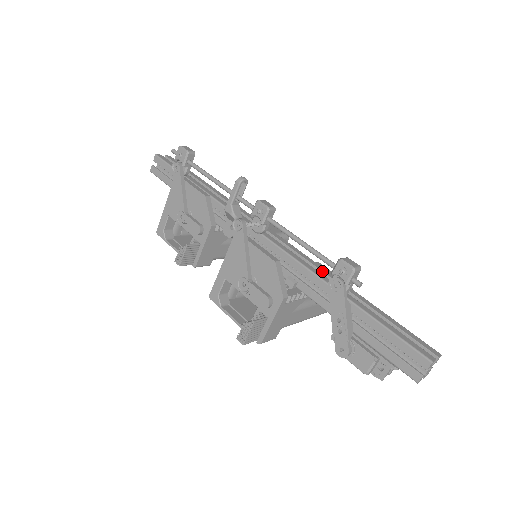
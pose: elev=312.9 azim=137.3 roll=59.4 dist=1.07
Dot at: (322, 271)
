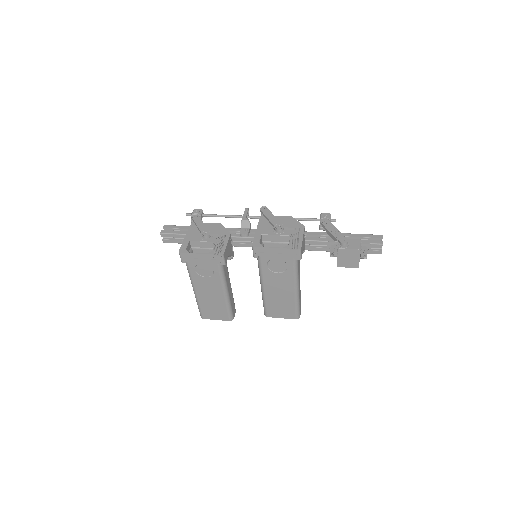
Dot at: occluded
